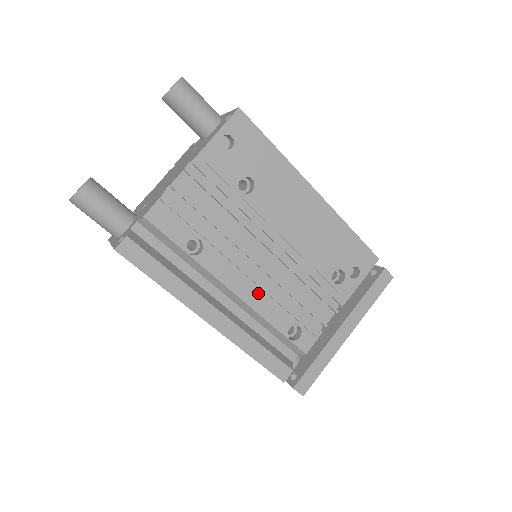
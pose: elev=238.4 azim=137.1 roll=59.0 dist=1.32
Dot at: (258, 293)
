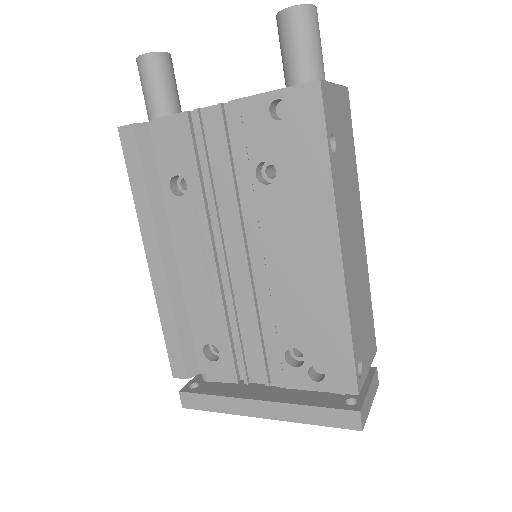
Dot at: (204, 283)
